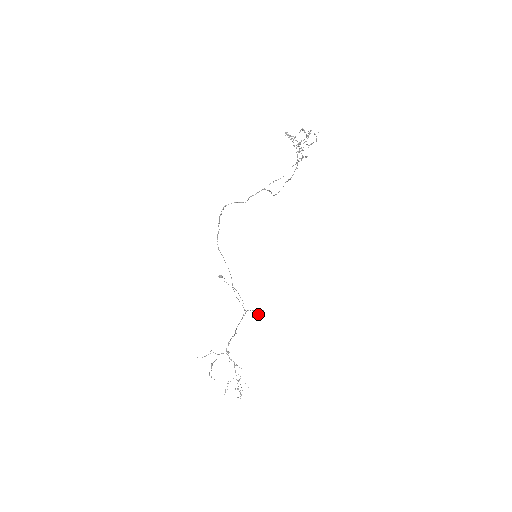
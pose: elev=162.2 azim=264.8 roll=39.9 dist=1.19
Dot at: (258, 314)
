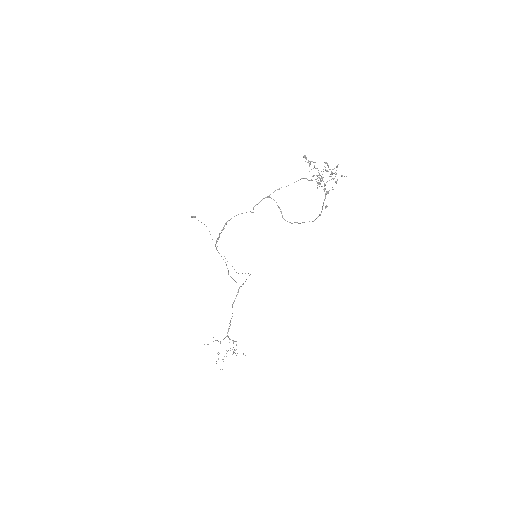
Dot at: occluded
